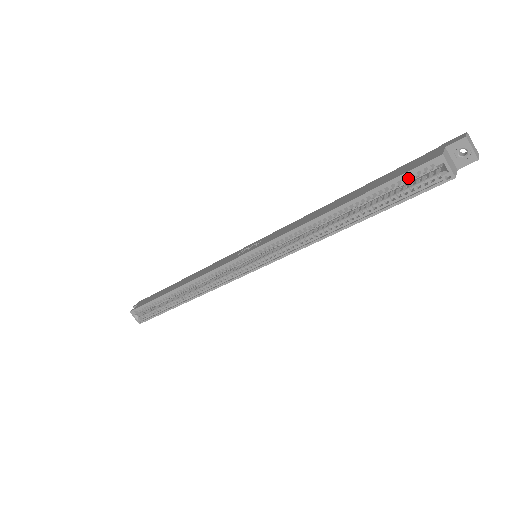
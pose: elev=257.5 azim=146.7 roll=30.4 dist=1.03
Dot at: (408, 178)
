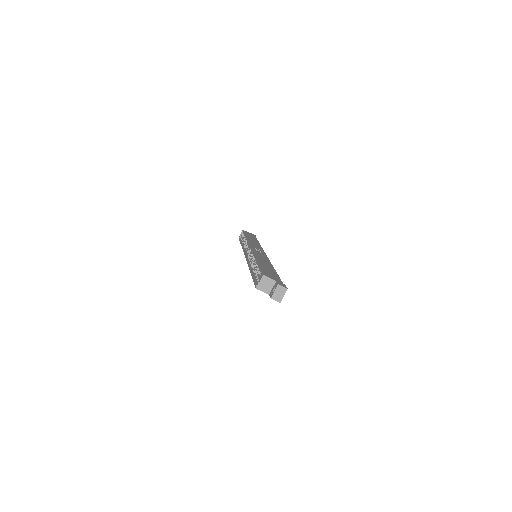
Dot at: (260, 273)
